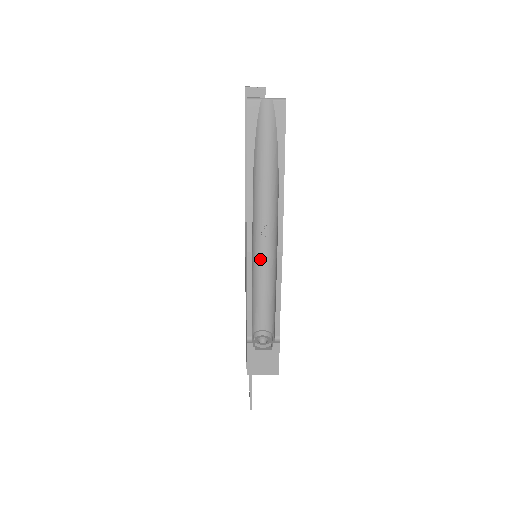
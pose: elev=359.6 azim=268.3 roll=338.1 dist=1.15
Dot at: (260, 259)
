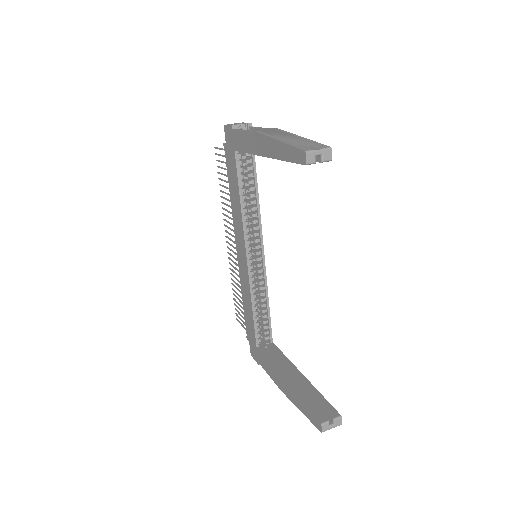
Dot at: occluded
